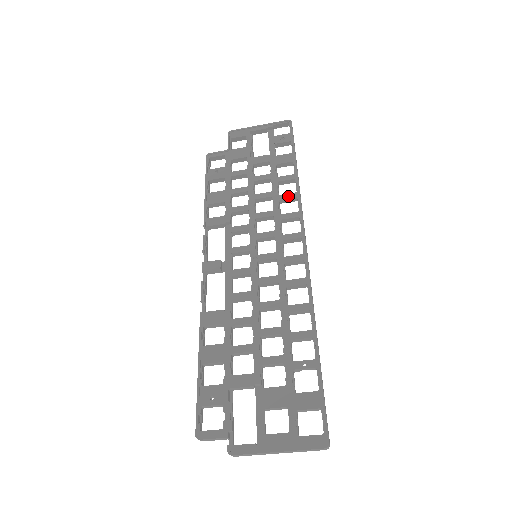
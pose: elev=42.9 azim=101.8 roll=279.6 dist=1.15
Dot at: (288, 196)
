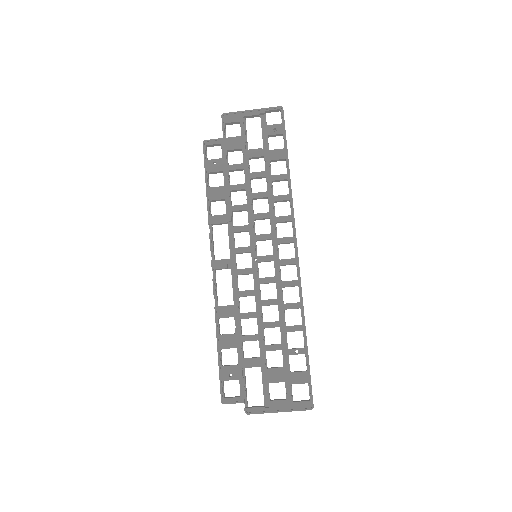
Dot at: (282, 198)
